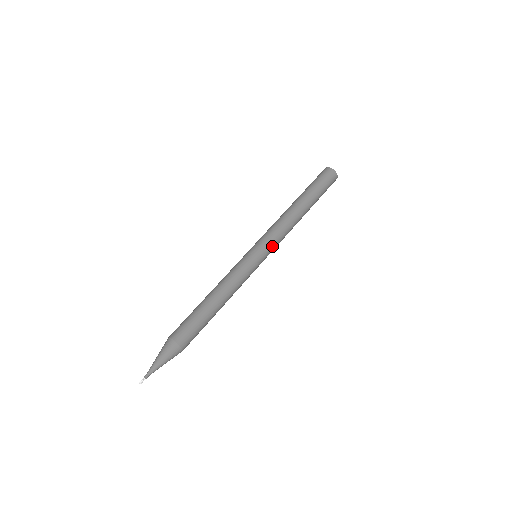
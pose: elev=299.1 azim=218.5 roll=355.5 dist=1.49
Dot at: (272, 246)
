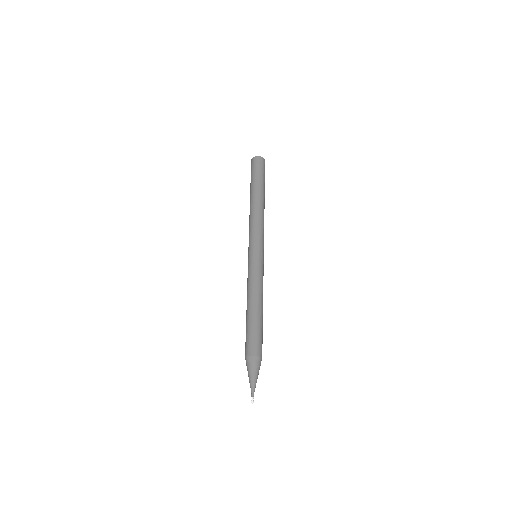
Dot at: (259, 240)
